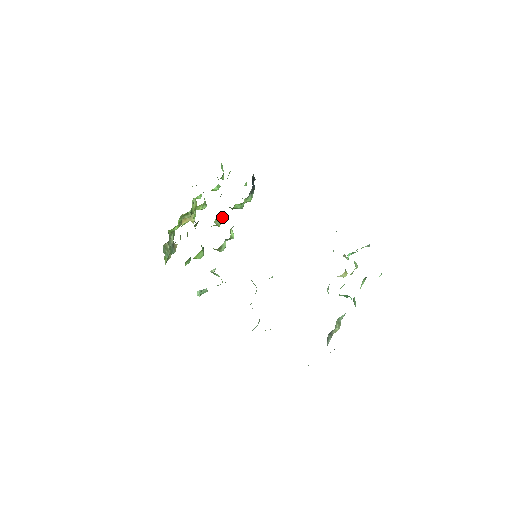
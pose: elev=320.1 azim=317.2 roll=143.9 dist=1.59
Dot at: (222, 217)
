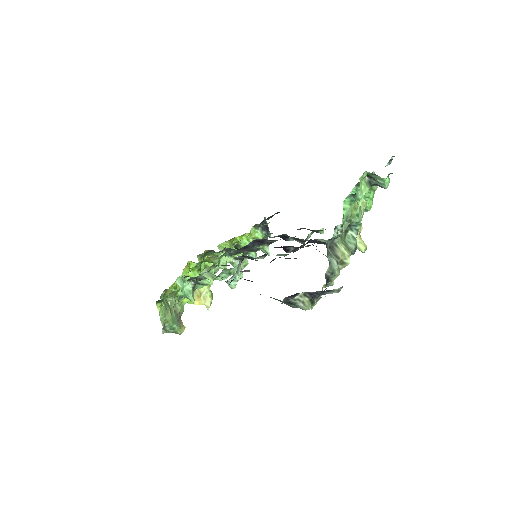
Dot at: occluded
